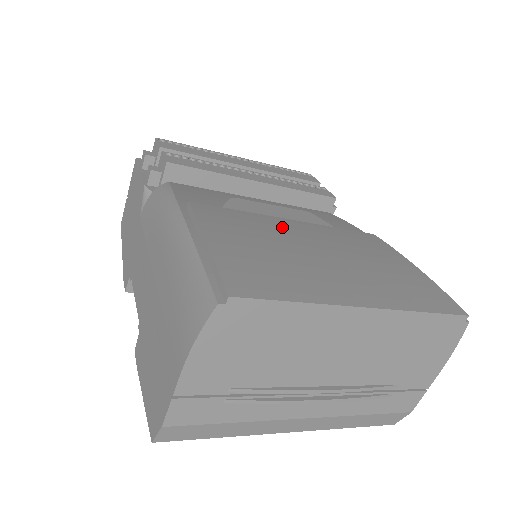
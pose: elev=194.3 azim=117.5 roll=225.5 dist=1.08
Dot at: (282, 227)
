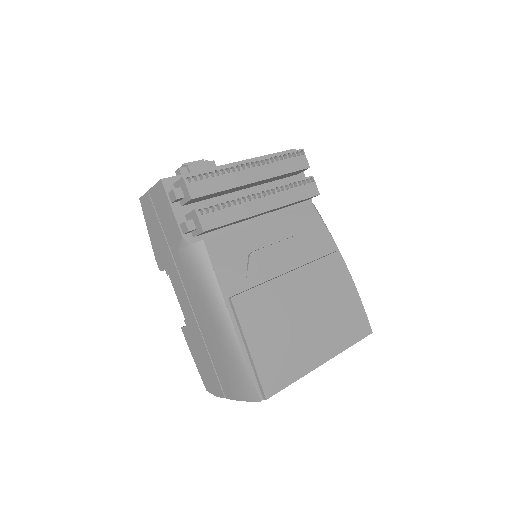
Dot at: (285, 294)
